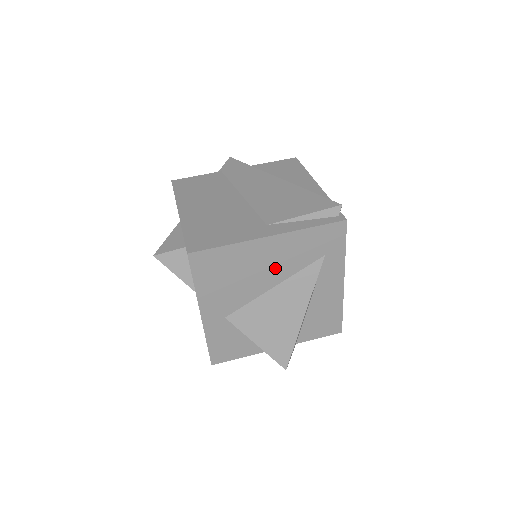
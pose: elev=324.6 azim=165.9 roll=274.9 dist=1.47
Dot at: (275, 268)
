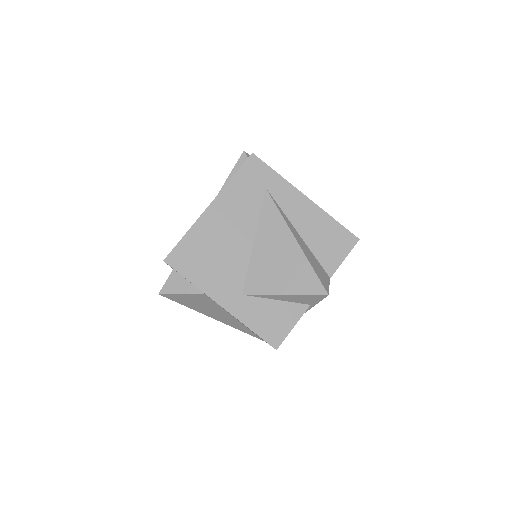
Dot at: (239, 226)
